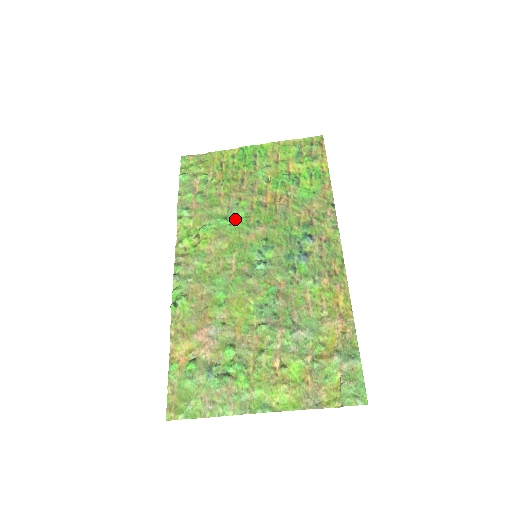
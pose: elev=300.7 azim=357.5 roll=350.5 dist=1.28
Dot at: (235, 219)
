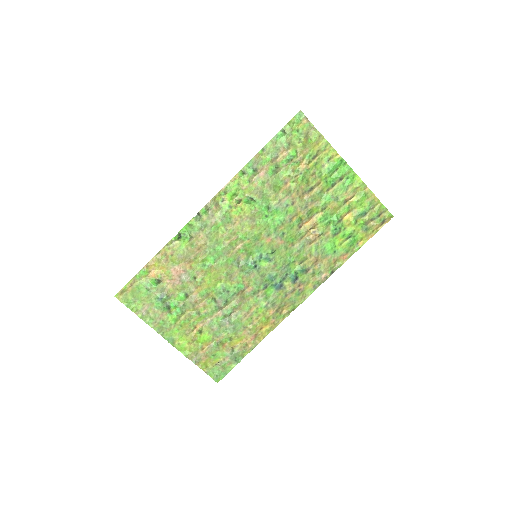
Dot at: (274, 215)
